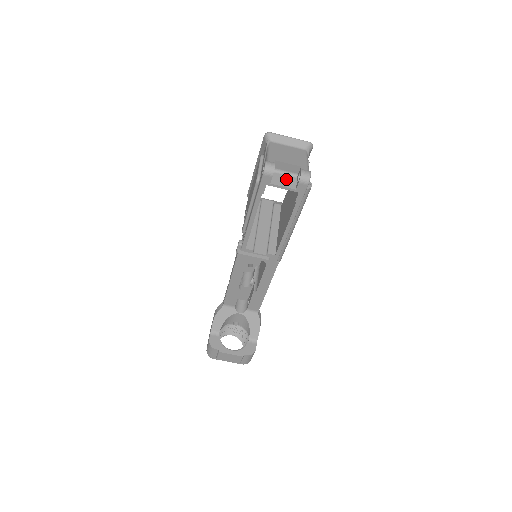
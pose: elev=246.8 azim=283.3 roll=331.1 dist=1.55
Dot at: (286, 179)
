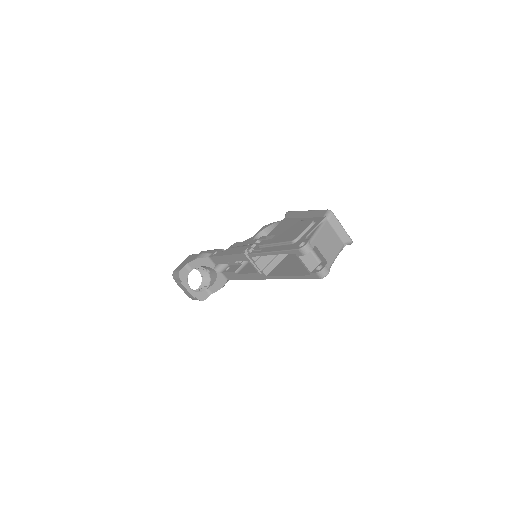
Dot at: (311, 259)
